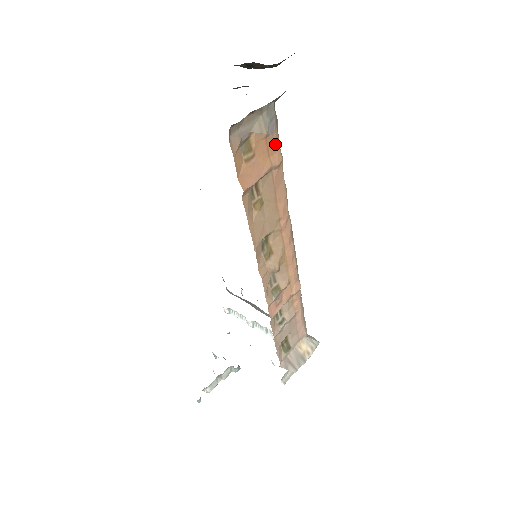
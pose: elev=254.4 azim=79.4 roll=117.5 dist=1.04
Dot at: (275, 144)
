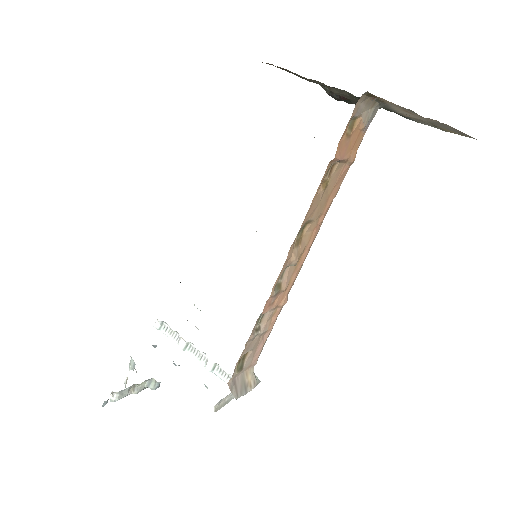
Dot at: (360, 142)
